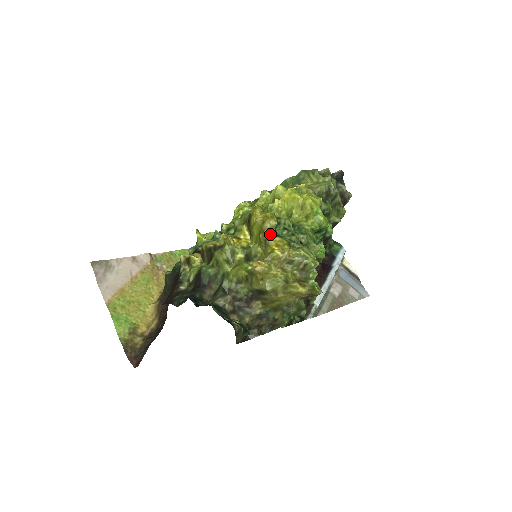
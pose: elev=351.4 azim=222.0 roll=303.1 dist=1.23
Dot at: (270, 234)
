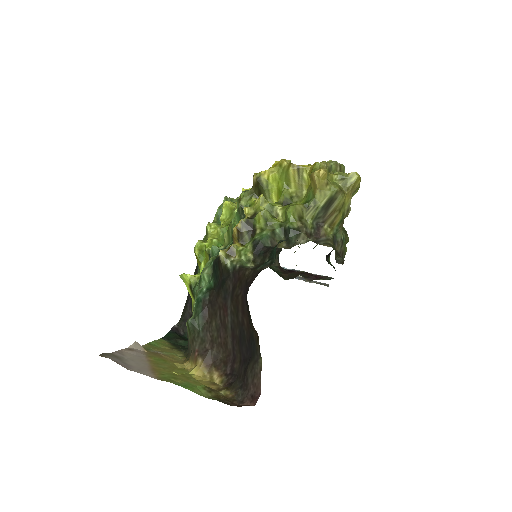
Dot at: (294, 167)
